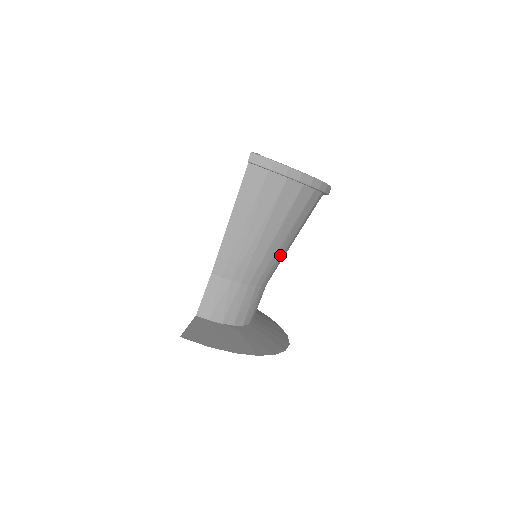
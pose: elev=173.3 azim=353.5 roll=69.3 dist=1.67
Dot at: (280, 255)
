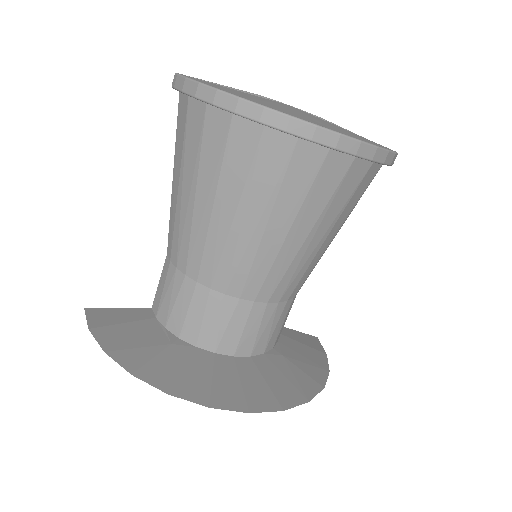
Dot at: (244, 247)
